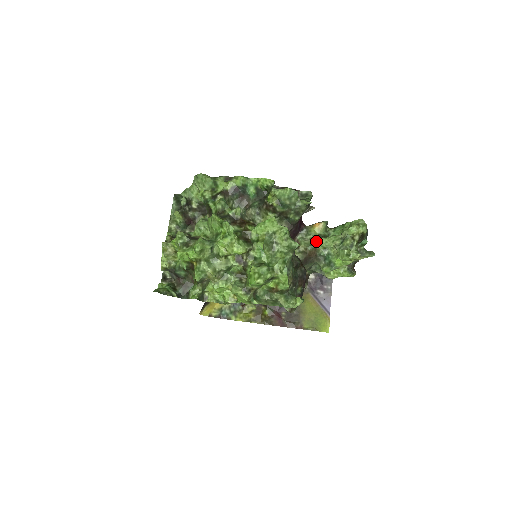
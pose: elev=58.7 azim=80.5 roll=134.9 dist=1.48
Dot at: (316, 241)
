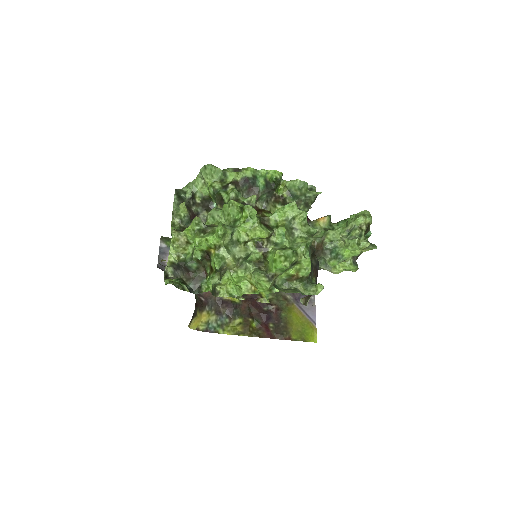
Dot at: (323, 234)
